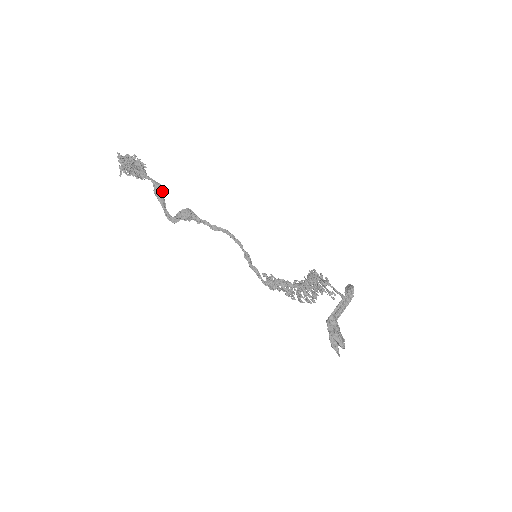
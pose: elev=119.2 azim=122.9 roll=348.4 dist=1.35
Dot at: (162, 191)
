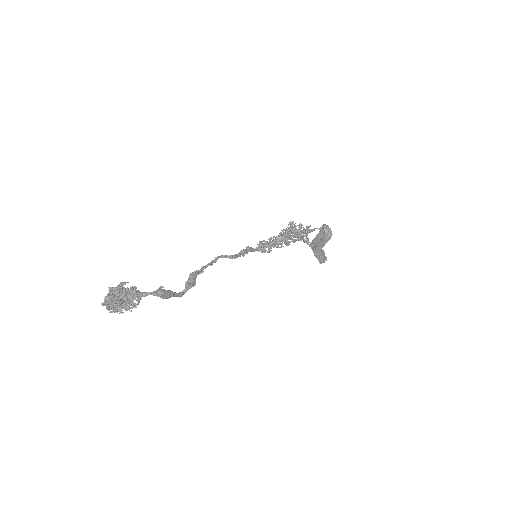
Dot at: (167, 292)
